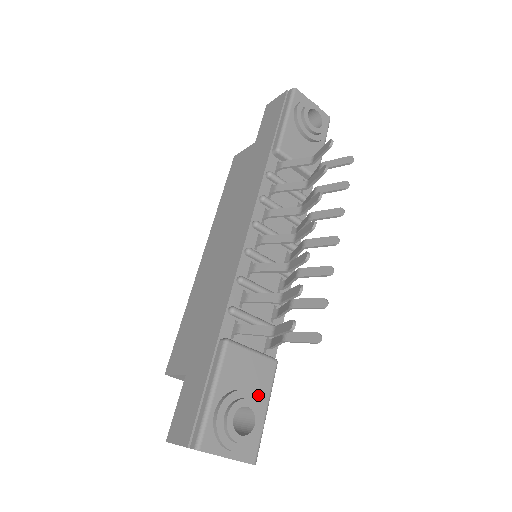
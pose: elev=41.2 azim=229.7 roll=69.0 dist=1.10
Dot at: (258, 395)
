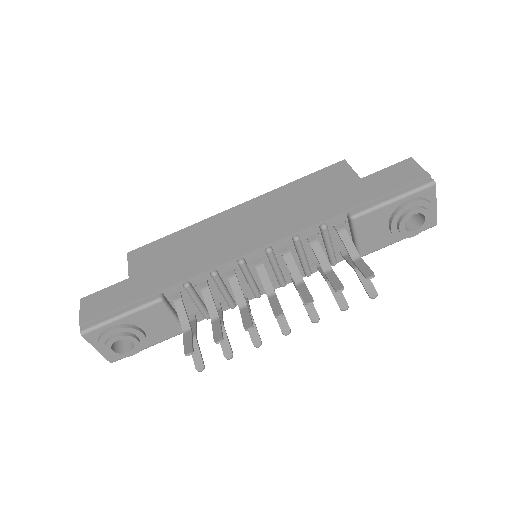
Dot at: (151, 338)
